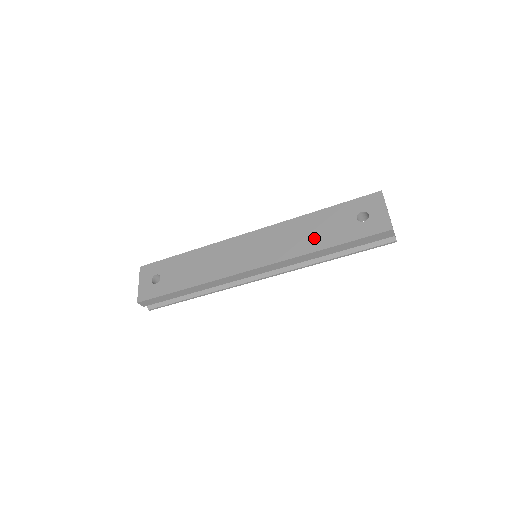
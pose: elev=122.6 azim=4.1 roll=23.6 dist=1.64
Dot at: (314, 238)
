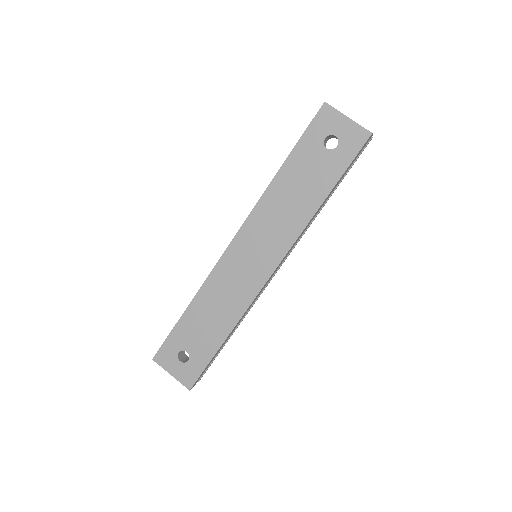
Dot at: (303, 199)
